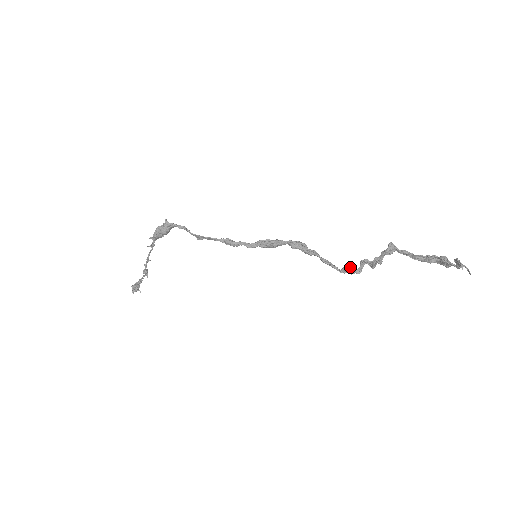
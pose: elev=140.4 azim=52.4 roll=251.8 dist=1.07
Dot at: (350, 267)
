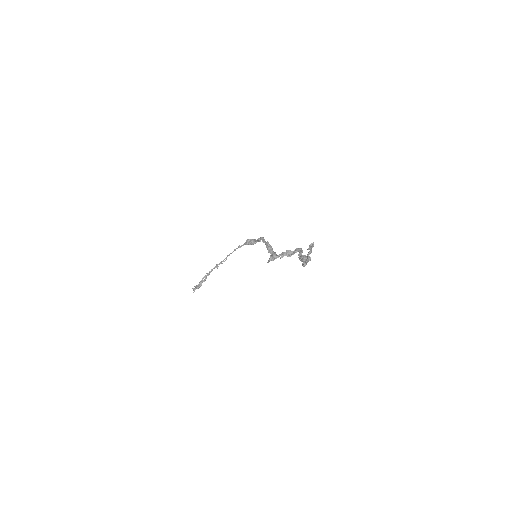
Dot at: (274, 259)
